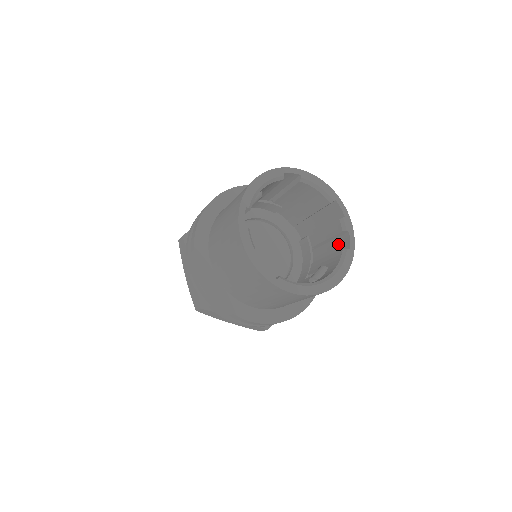
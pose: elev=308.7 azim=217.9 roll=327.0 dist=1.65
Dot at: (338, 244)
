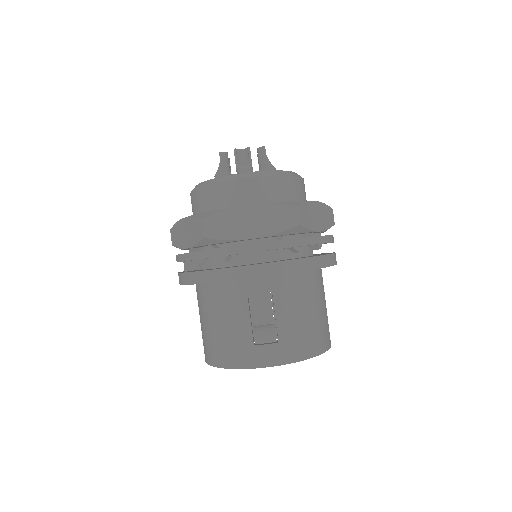
Dot at: occluded
